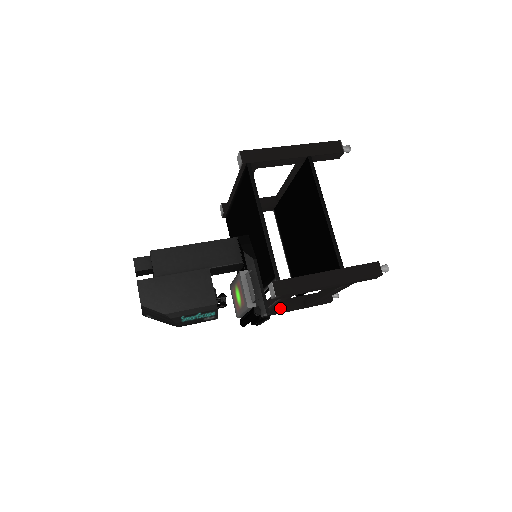
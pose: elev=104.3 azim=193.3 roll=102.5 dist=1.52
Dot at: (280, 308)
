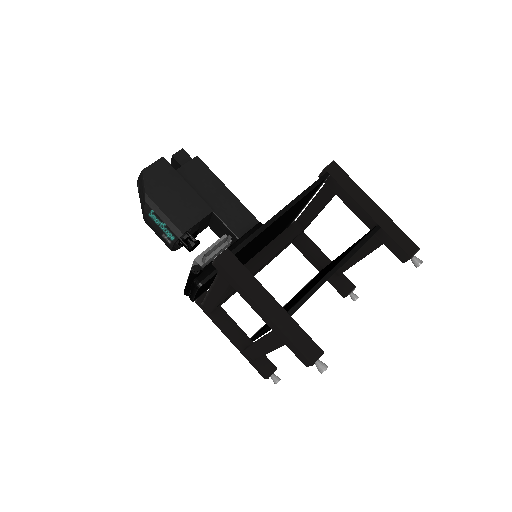
Dot at: (226, 325)
